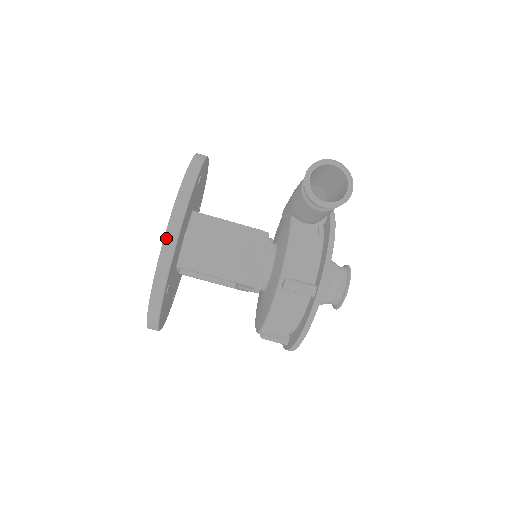
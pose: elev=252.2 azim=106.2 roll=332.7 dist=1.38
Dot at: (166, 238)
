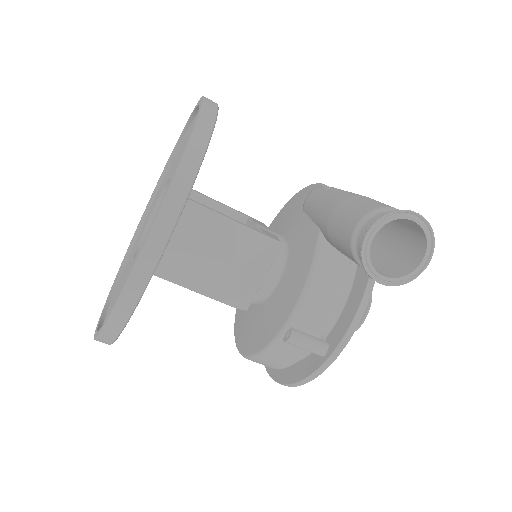
Dot at: (132, 276)
